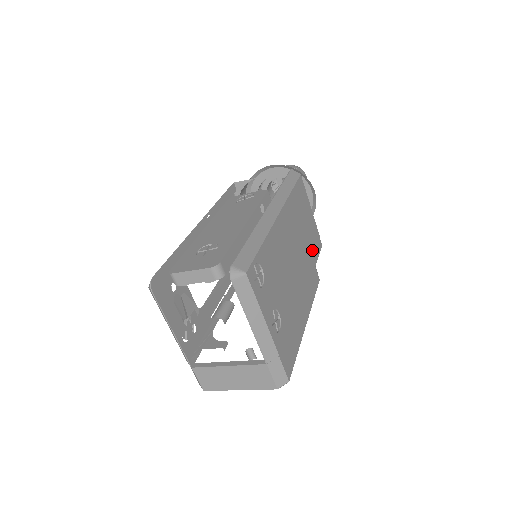
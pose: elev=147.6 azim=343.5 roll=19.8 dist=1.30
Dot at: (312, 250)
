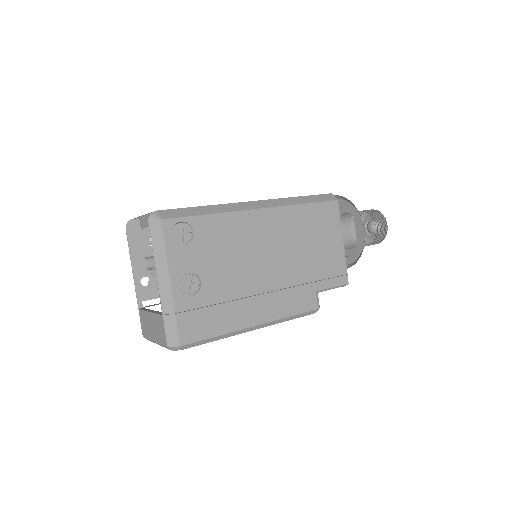
Dot at: (318, 274)
